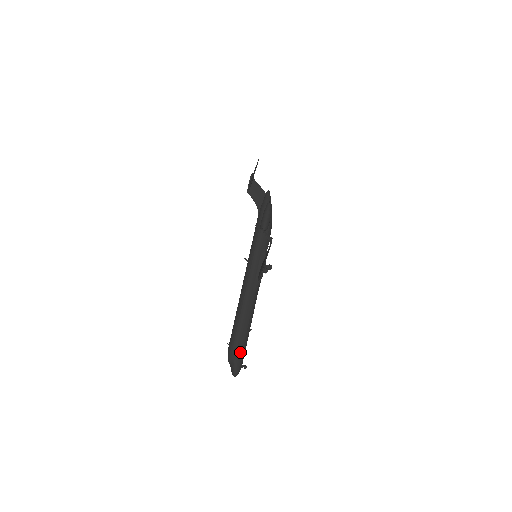
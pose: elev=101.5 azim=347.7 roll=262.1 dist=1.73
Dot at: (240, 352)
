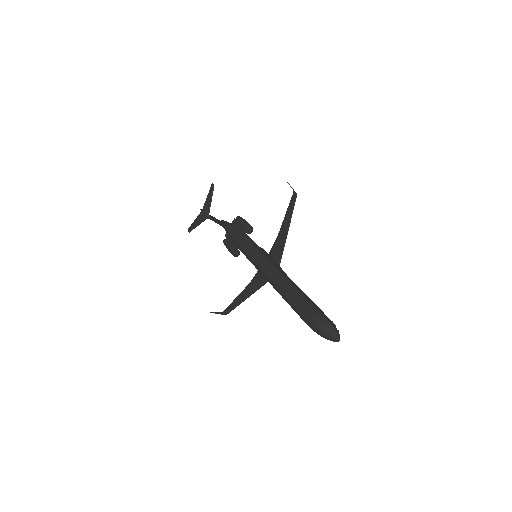
Dot at: (324, 314)
